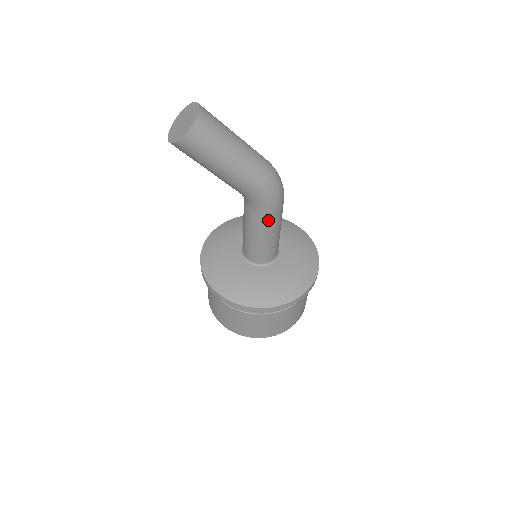
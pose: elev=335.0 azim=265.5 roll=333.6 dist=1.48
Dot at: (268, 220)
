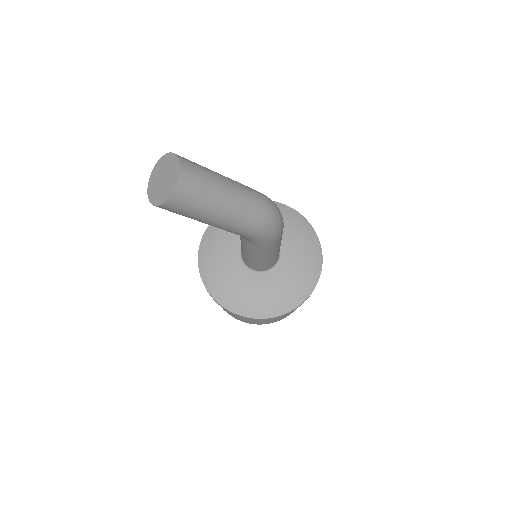
Dot at: (264, 250)
